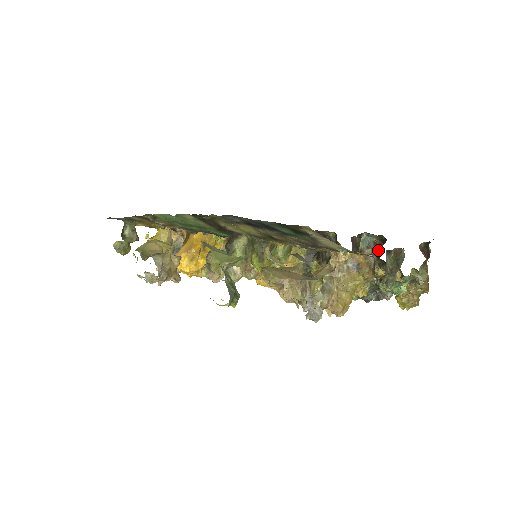
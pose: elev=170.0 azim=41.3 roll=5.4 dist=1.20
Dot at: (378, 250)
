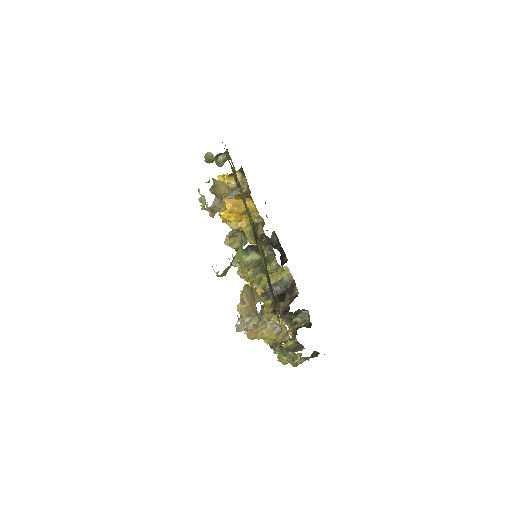
Dot at: (302, 325)
